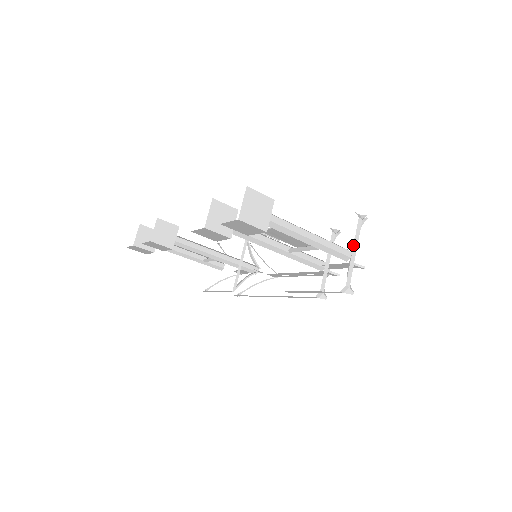
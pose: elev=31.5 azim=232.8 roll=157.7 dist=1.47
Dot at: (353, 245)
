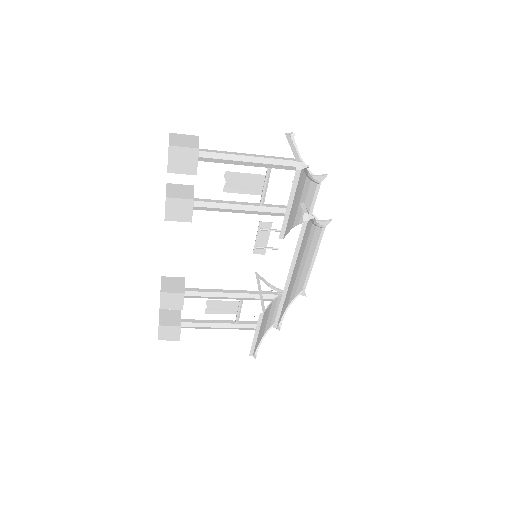
Dot at: (289, 144)
